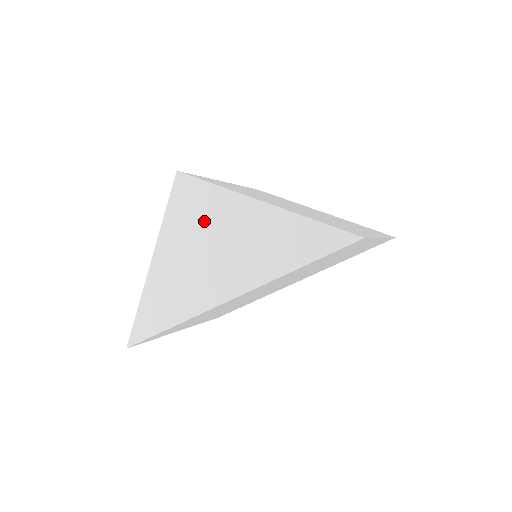
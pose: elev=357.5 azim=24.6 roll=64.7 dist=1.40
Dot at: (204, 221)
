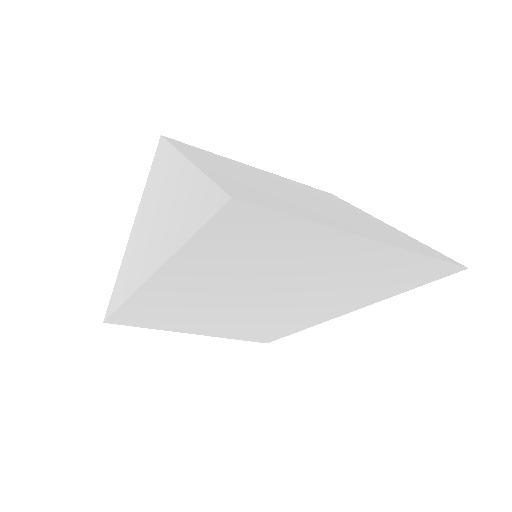
Dot at: (158, 187)
